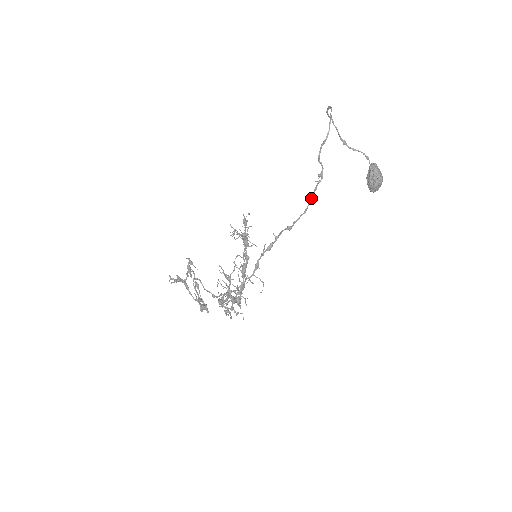
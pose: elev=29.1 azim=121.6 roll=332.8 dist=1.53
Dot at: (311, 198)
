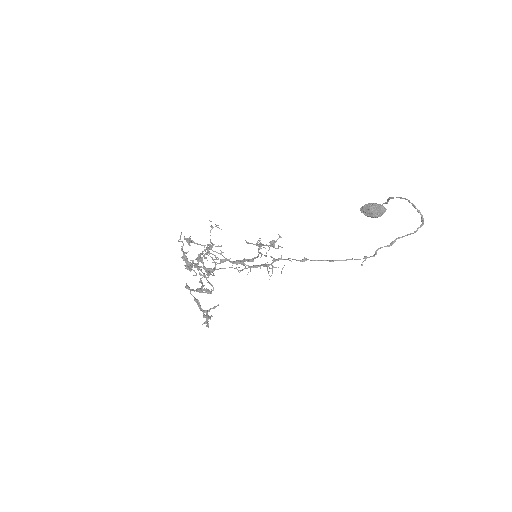
Dot at: occluded
